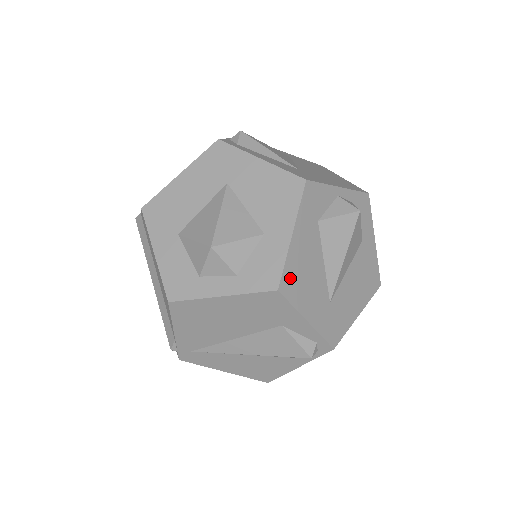
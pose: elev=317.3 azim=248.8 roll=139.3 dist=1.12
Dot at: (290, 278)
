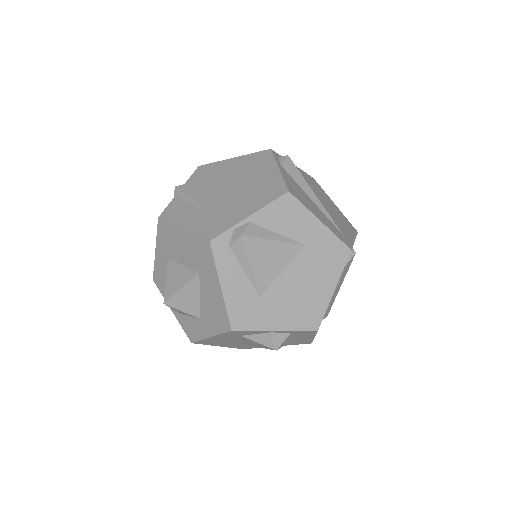
Dot at: (204, 342)
